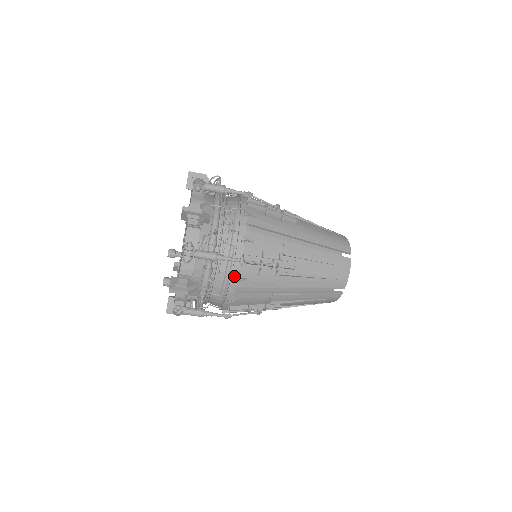
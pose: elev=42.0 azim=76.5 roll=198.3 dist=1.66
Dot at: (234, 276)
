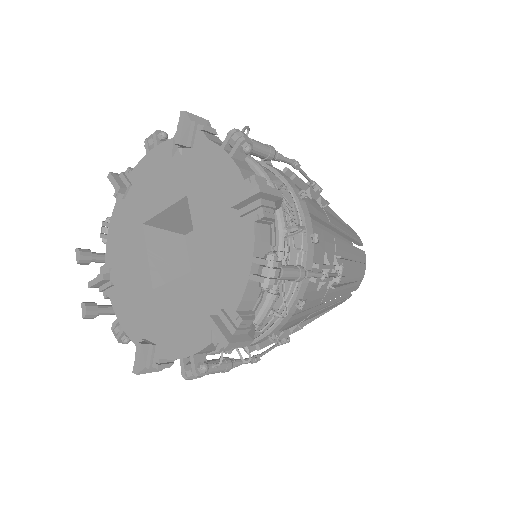
Dot at: (298, 299)
